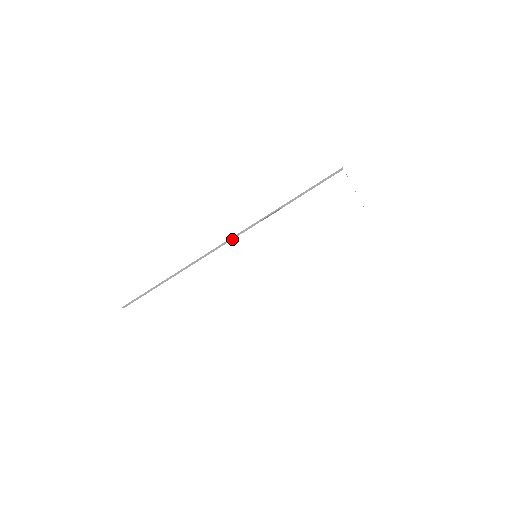
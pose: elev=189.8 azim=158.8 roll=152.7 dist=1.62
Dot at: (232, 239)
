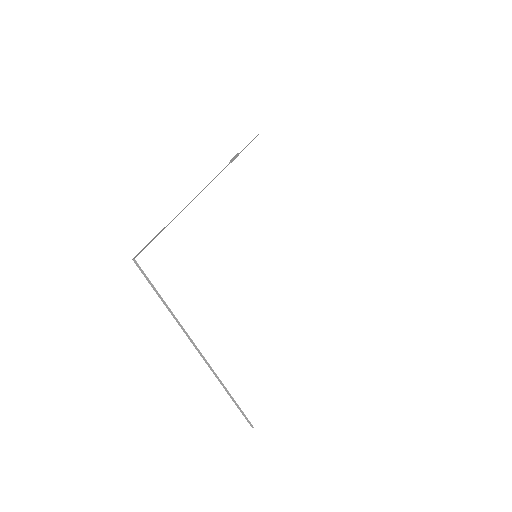
Dot at: (216, 176)
